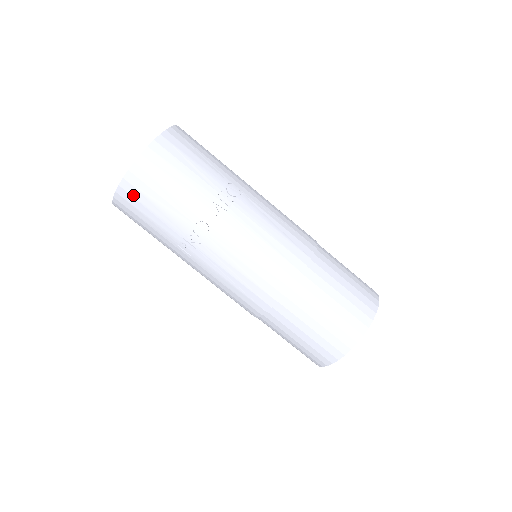
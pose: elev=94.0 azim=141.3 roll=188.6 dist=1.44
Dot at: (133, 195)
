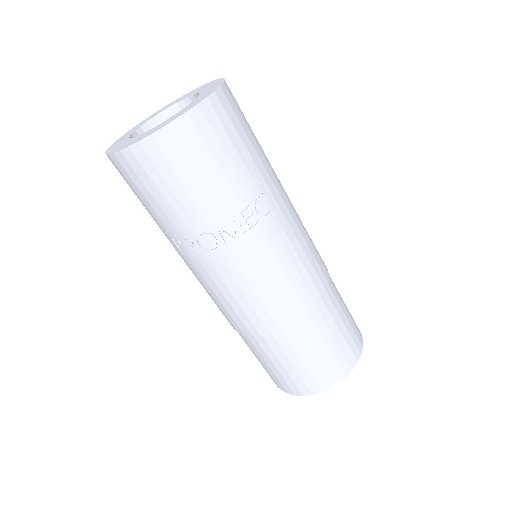
Dot at: (135, 170)
